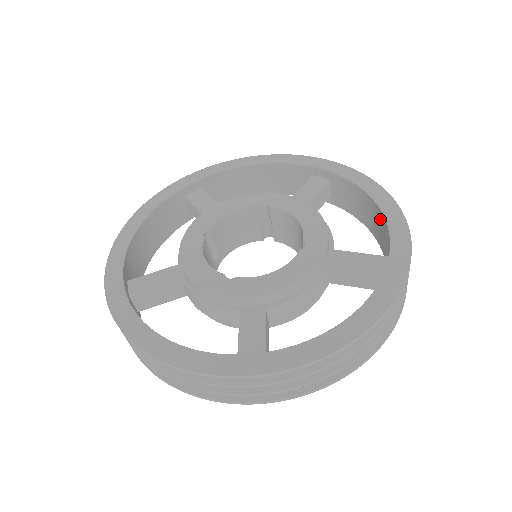
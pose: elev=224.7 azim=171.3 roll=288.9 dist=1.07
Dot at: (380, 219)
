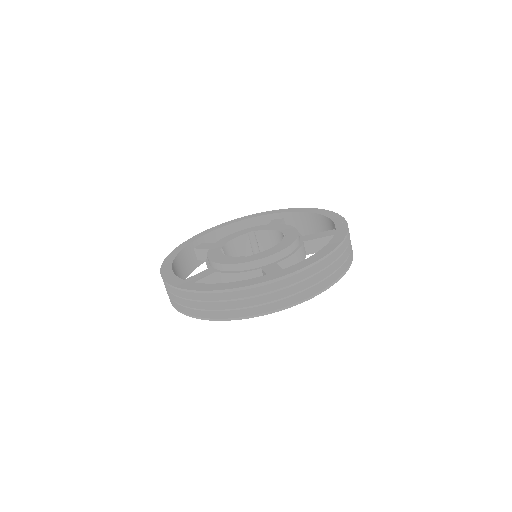
Dot at: (322, 221)
